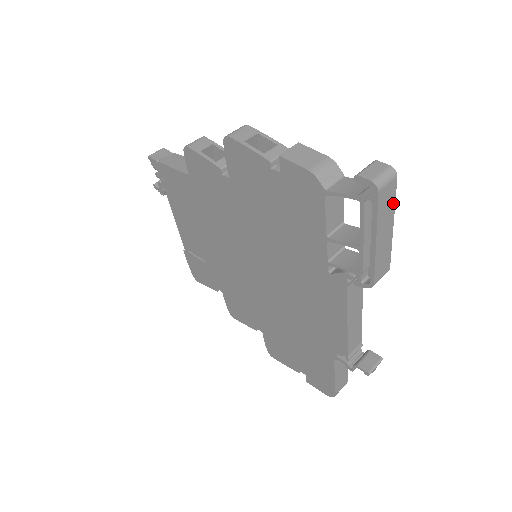
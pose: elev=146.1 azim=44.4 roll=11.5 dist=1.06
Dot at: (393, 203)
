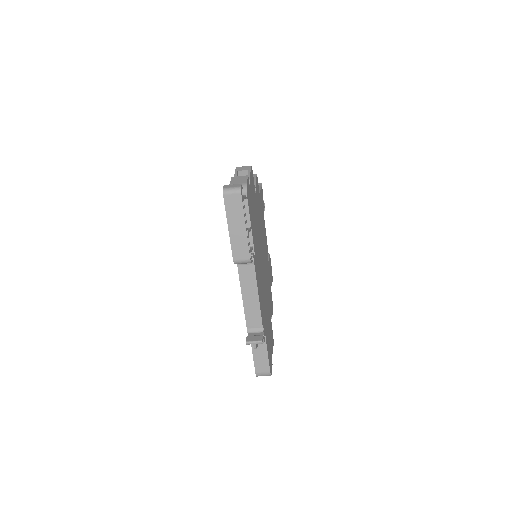
Dot at: (242, 210)
